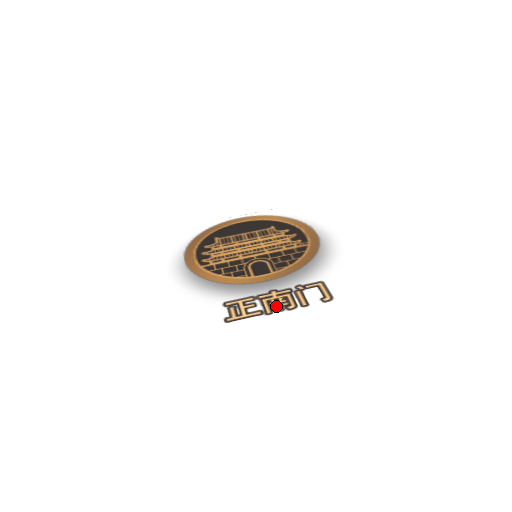
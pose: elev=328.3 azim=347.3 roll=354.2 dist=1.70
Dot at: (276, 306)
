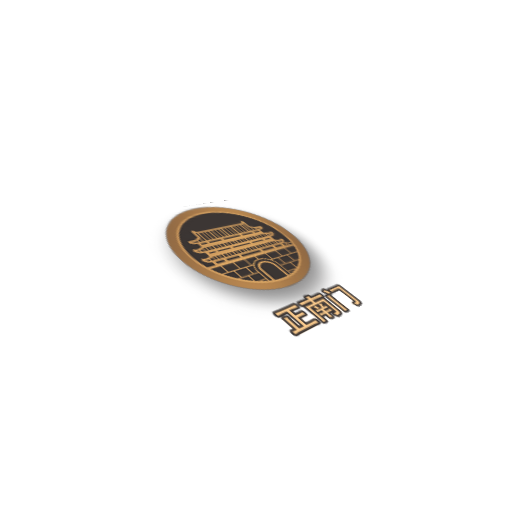
Dot at: (324, 313)
